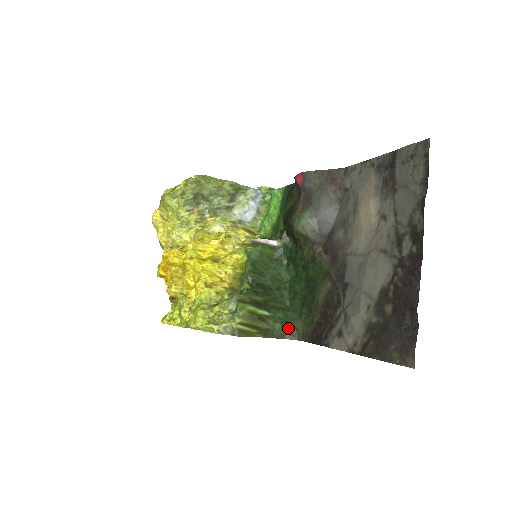
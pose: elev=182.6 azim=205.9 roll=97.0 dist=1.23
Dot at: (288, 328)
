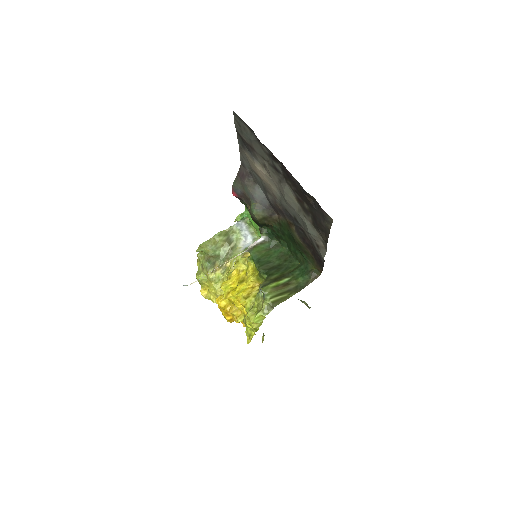
Dot at: (307, 275)
